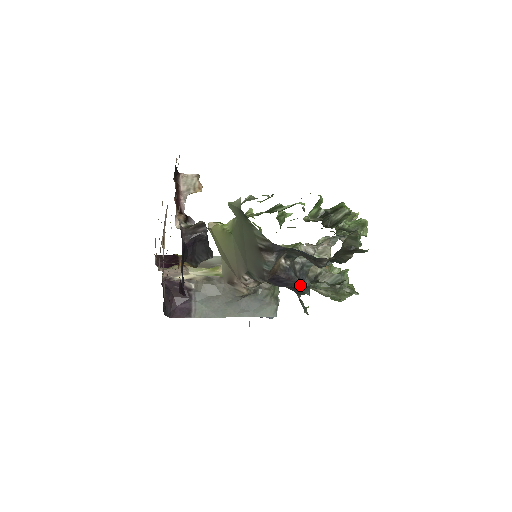
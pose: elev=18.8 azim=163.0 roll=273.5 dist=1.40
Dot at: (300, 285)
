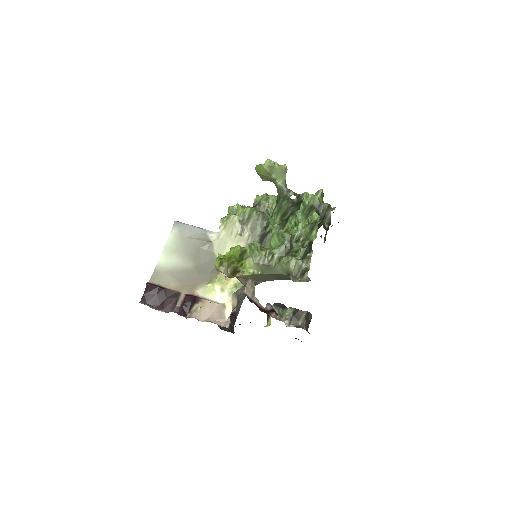
Dot at: occluded
